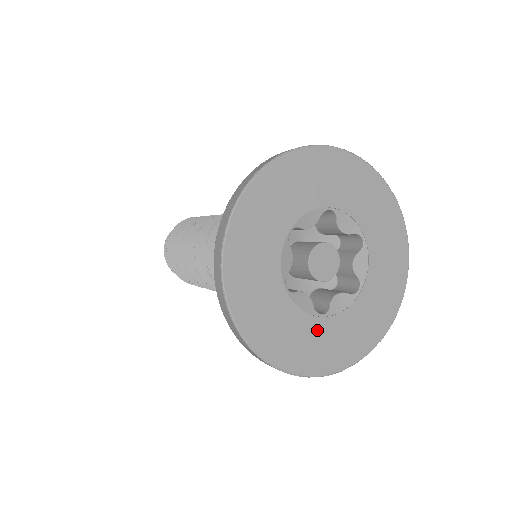
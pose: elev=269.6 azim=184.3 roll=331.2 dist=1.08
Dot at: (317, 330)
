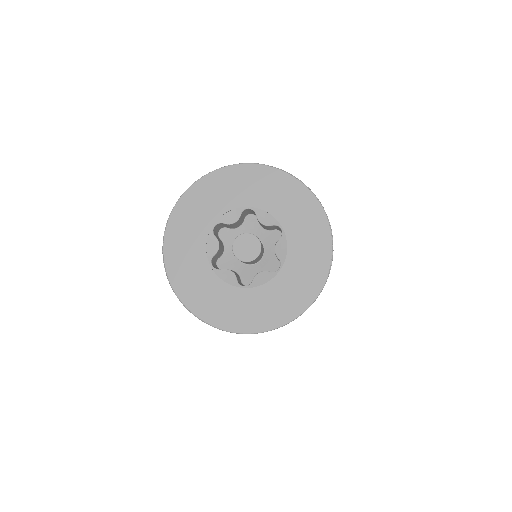
Dot at: (200, 266)
